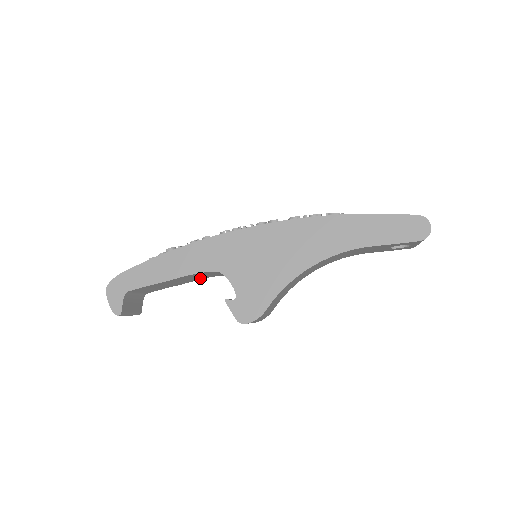
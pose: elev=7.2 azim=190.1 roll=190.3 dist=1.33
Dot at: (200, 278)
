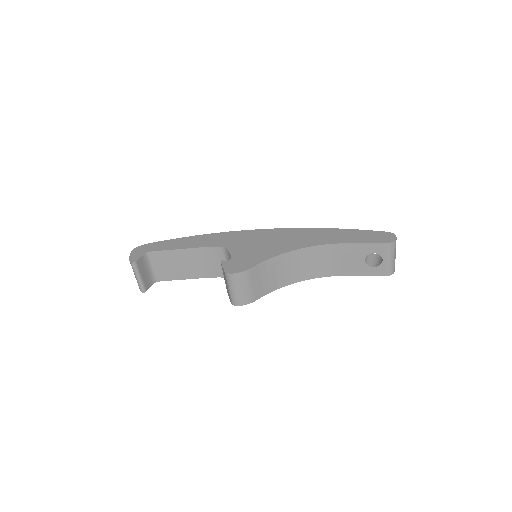
Dot at: (206, 273)
